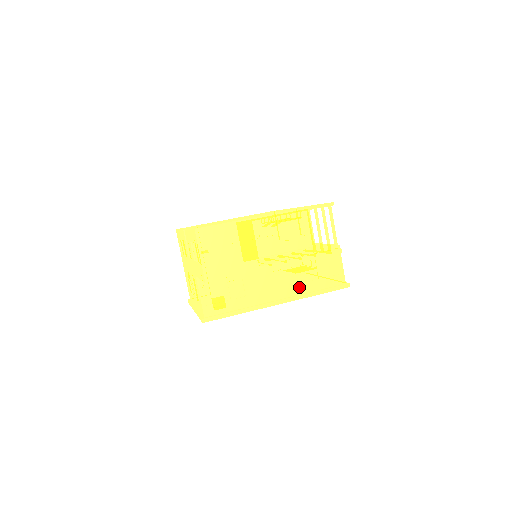
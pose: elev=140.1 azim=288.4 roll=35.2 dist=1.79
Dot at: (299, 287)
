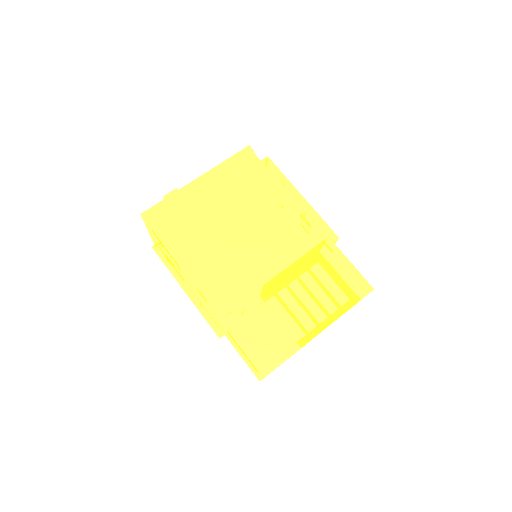
Dot at: occluded
